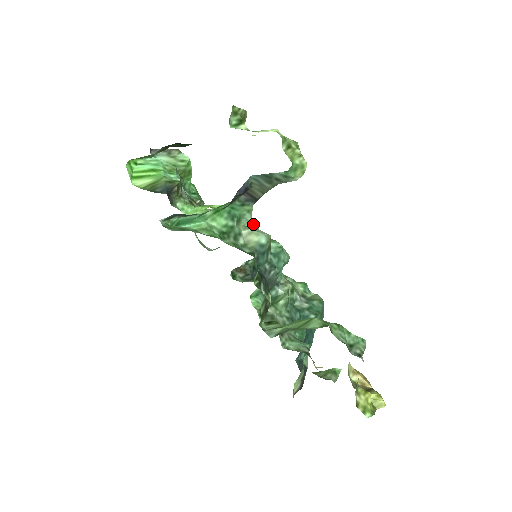
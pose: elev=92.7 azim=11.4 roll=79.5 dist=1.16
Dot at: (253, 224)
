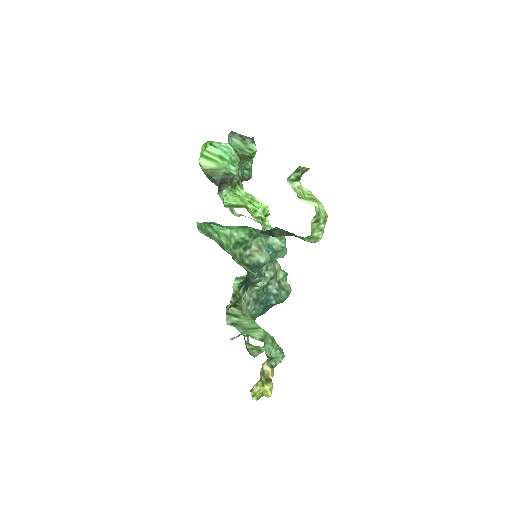
Dot at: (264, 244)
